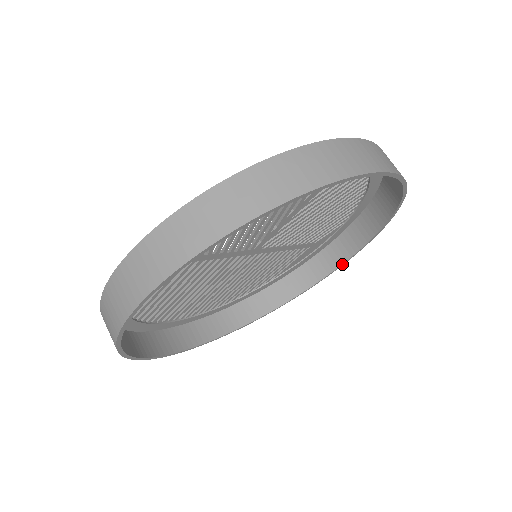
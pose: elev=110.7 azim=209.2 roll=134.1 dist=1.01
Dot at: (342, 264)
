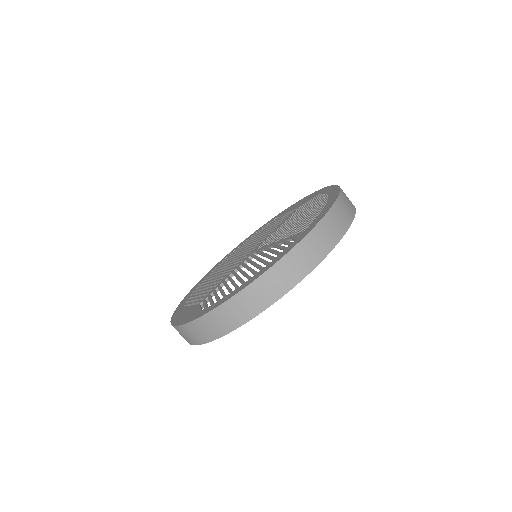
Dot at: occluded
